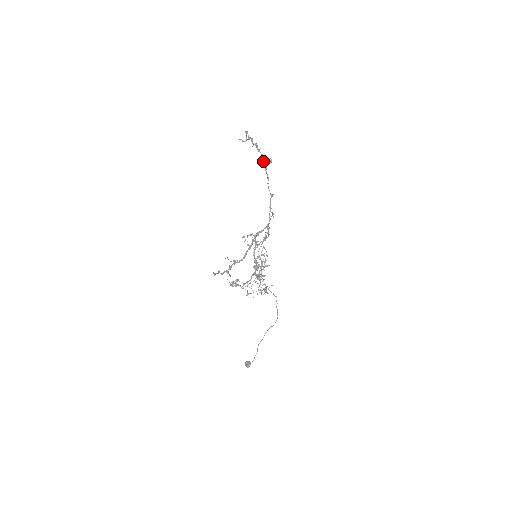
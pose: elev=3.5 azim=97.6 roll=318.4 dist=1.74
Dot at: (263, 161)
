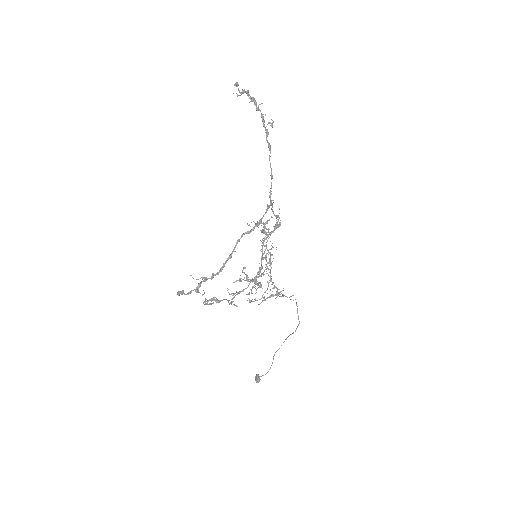
Dot at: occluded
